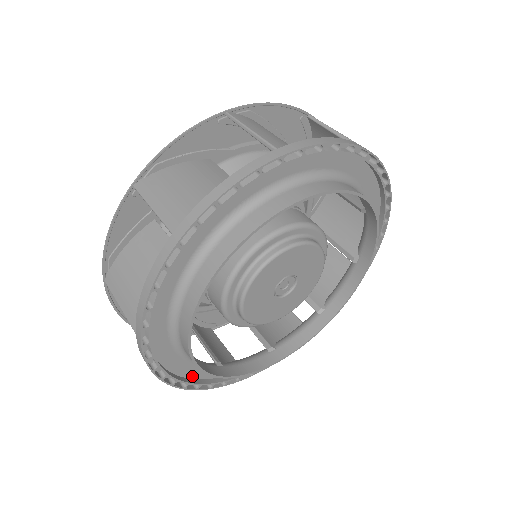
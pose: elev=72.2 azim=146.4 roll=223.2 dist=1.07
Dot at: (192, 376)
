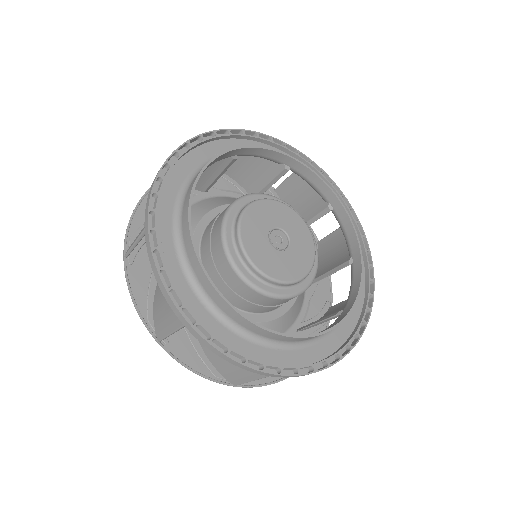
Dot at: (283, 364)
